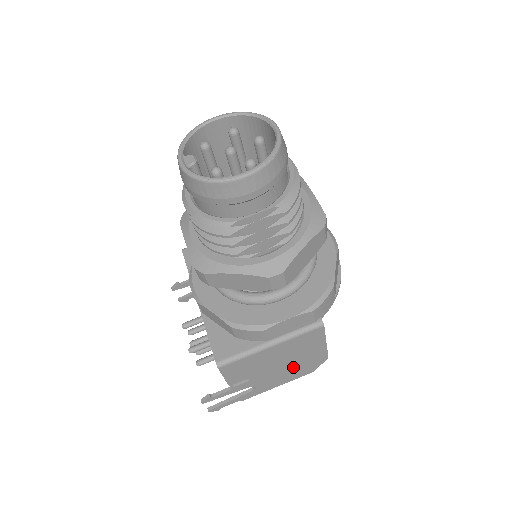
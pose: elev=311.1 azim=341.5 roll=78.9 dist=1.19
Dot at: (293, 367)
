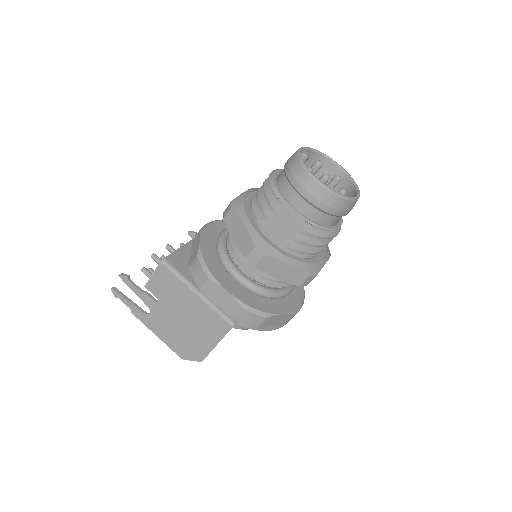
Dot at: (182, 334)
